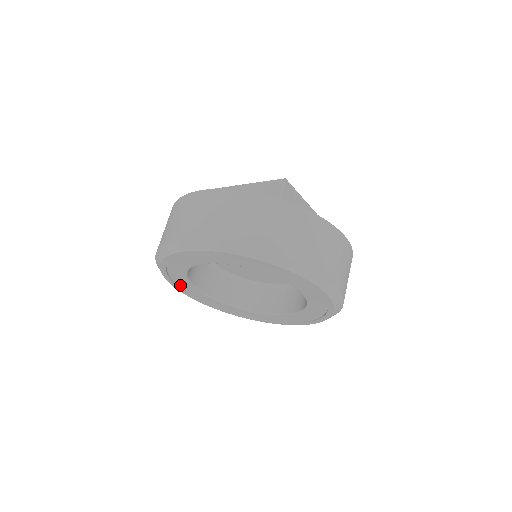
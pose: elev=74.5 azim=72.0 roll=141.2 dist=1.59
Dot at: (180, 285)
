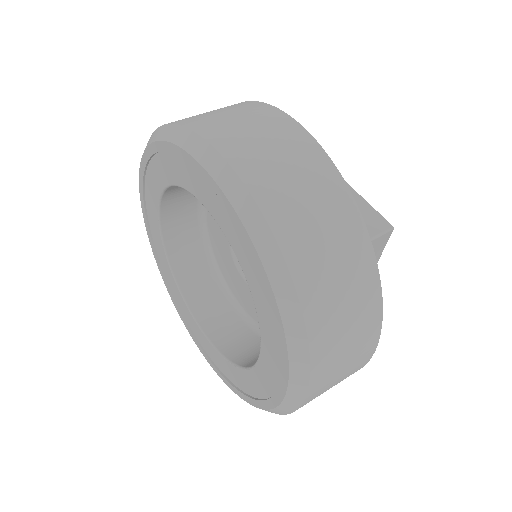
Dot at: (147, 186)
